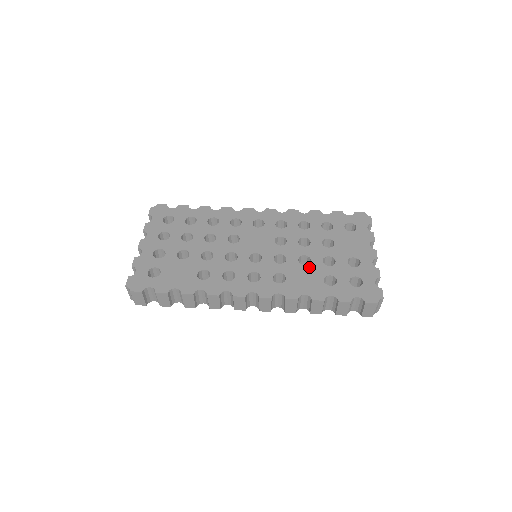
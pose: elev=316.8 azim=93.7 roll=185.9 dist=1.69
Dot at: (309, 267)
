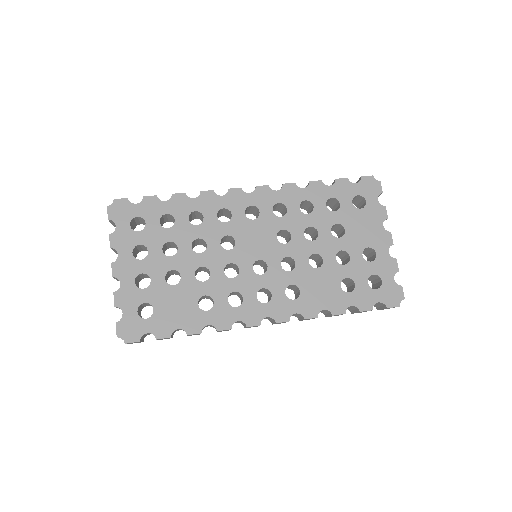
Dot at: (322, 270)
